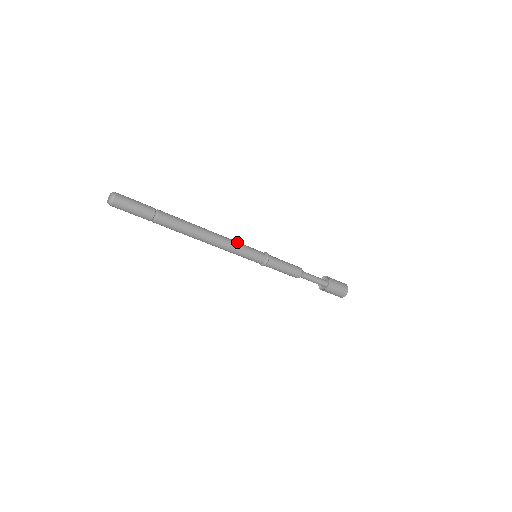
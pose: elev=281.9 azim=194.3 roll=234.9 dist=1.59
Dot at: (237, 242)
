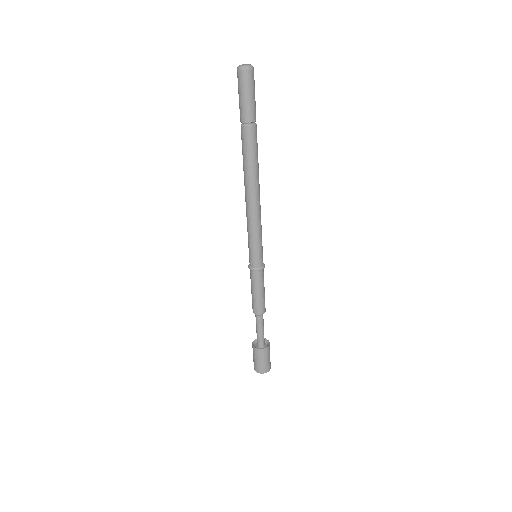
Dot at: occluded
